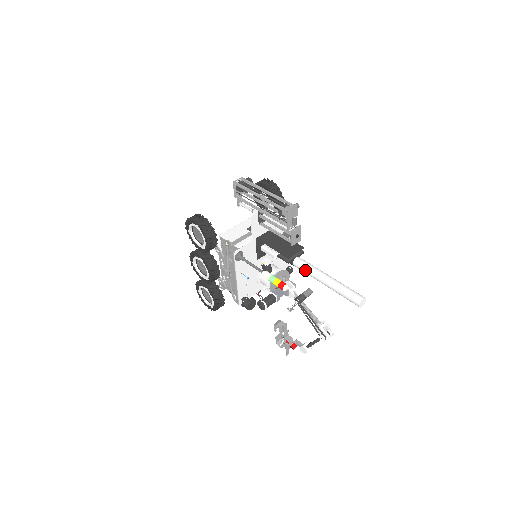
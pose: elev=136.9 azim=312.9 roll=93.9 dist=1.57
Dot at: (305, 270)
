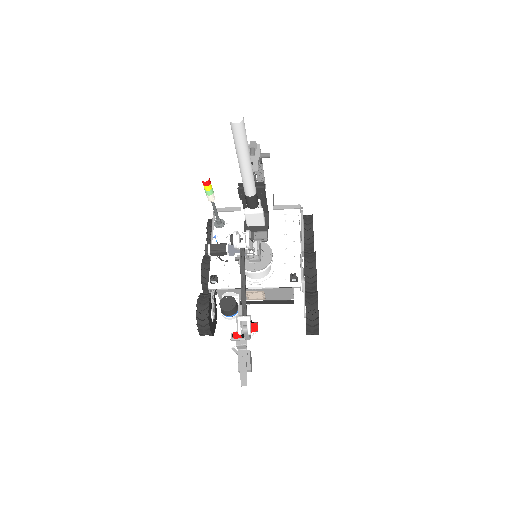
Dot at: occluded
